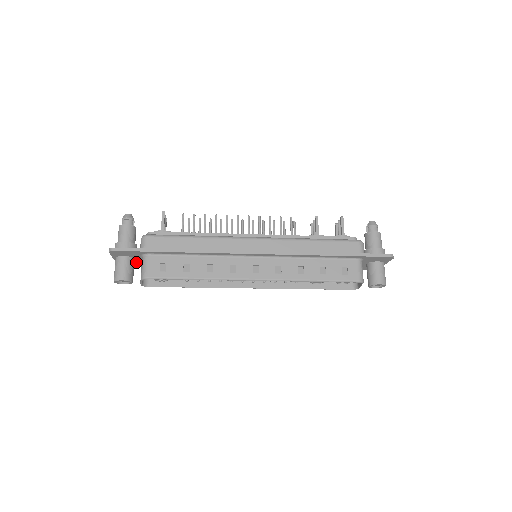
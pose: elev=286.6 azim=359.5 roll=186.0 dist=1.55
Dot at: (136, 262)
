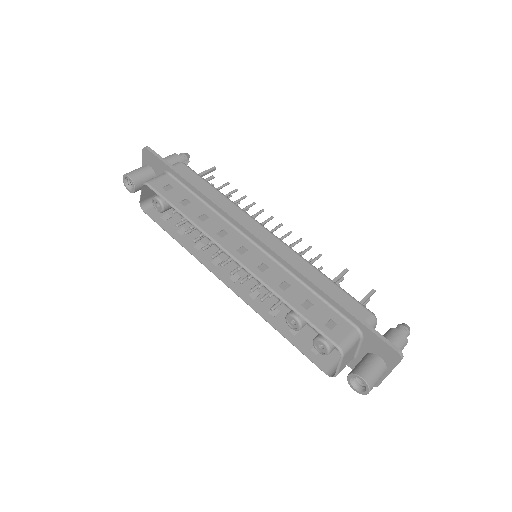
Dot at: occluded
